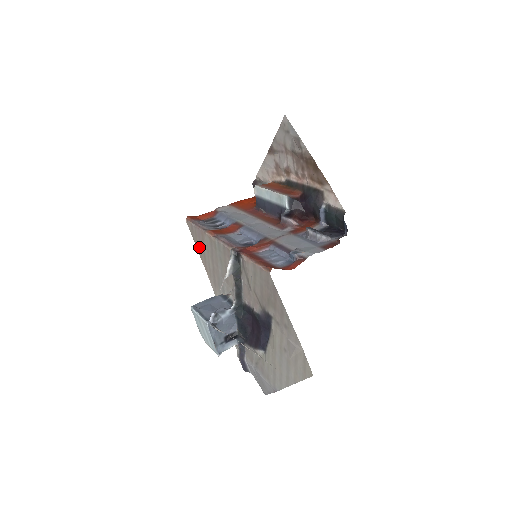
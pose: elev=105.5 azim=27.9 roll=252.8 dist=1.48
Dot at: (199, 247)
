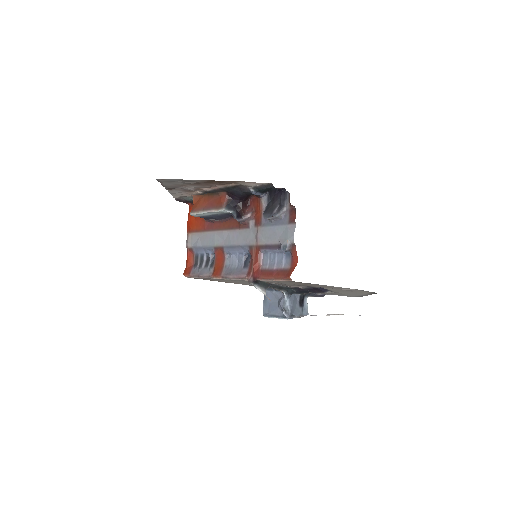
Dot at: occluded
